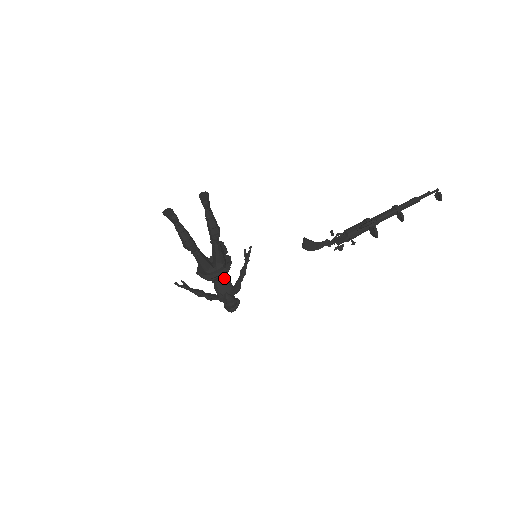
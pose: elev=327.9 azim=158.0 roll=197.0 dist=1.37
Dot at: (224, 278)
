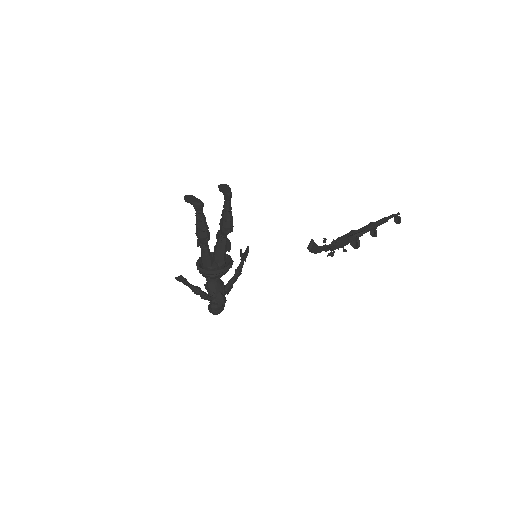
Dot at: occluded
